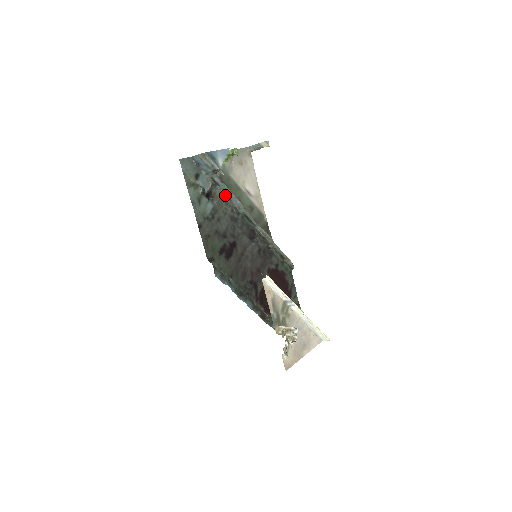
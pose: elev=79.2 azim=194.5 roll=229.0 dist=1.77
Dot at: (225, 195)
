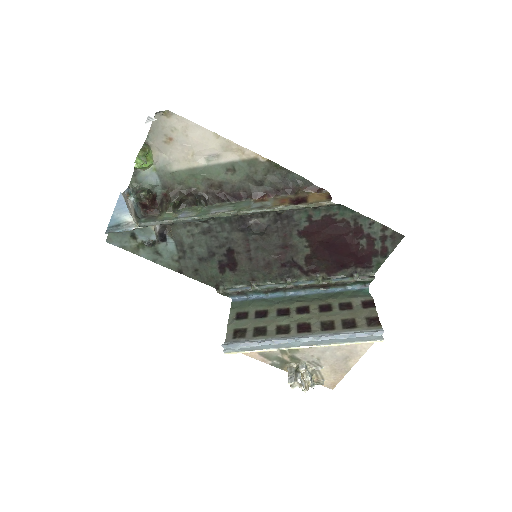
Dot at: (173, 223)
